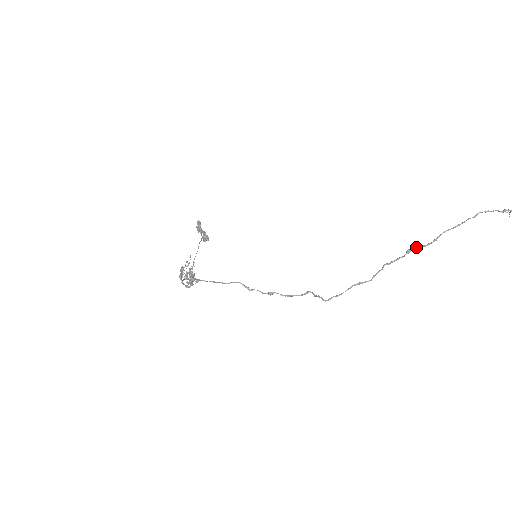
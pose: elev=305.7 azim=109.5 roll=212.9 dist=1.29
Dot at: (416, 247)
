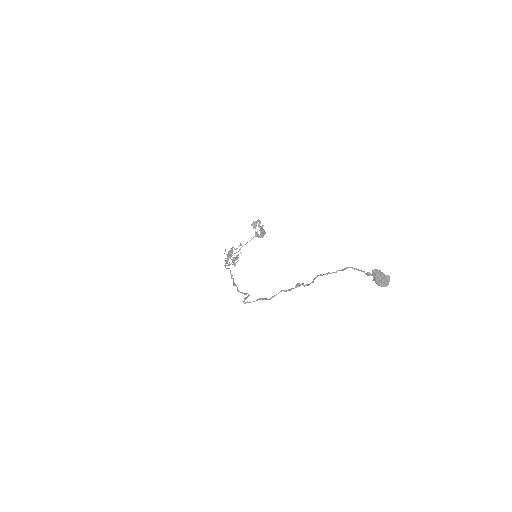
Dot at: (303, 283)
